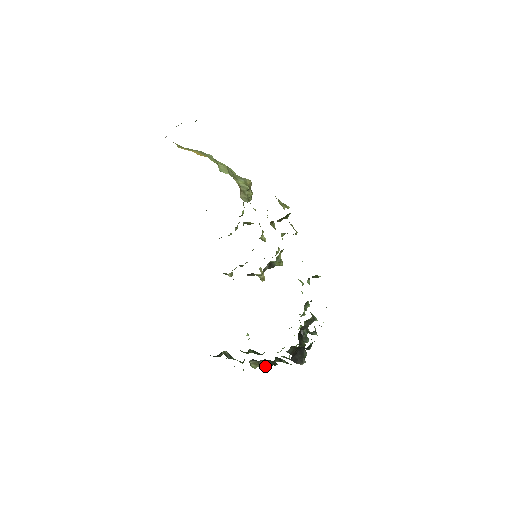
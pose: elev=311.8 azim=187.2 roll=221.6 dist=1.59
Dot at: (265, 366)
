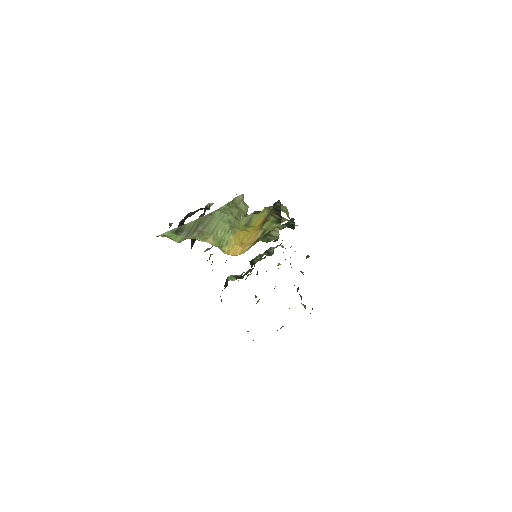
Dot at: occluded
